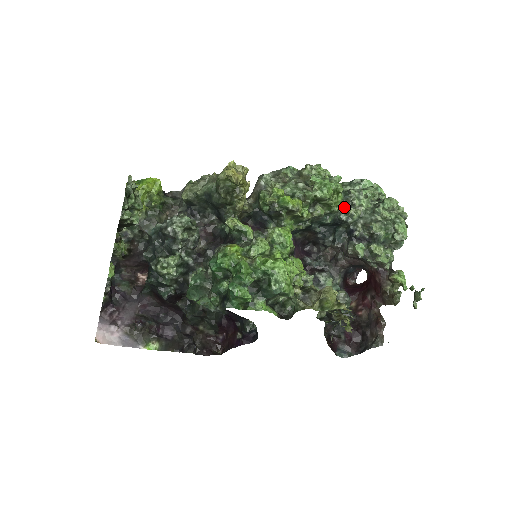
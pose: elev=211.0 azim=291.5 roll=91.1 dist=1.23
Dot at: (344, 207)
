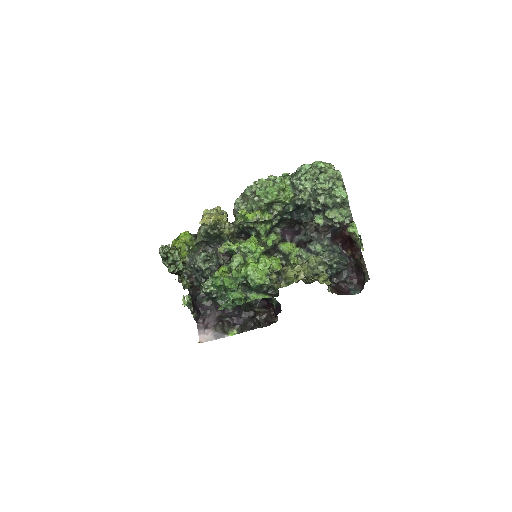
Dot at: (295, 195)
